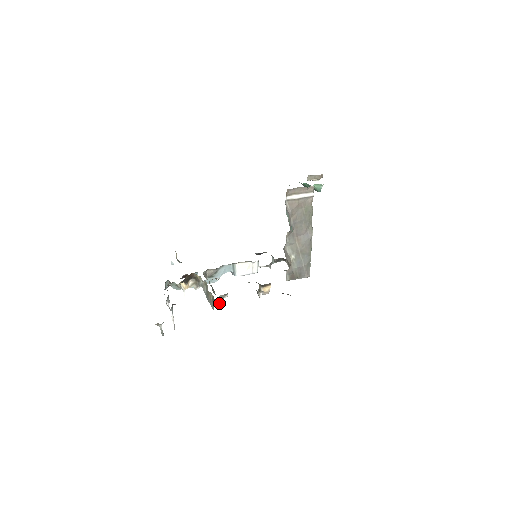
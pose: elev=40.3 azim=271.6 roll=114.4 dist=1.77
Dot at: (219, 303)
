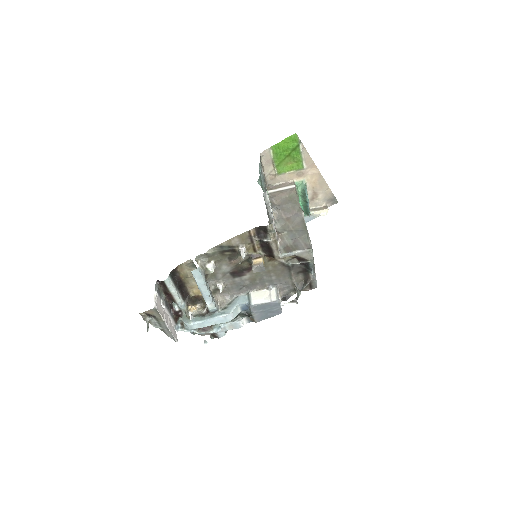
Dot at: occluded
